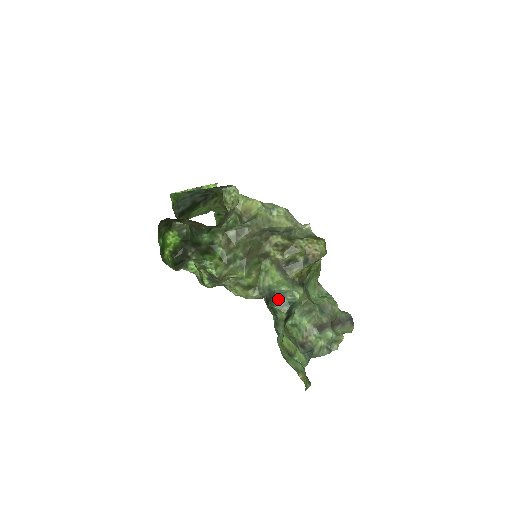
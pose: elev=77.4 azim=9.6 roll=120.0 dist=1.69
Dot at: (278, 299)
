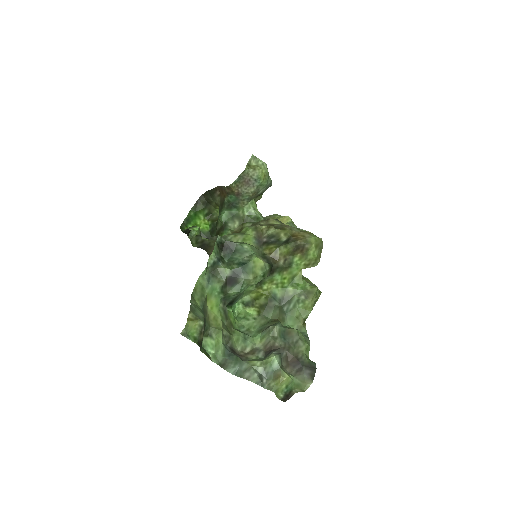
Dot at: (235, 256)
